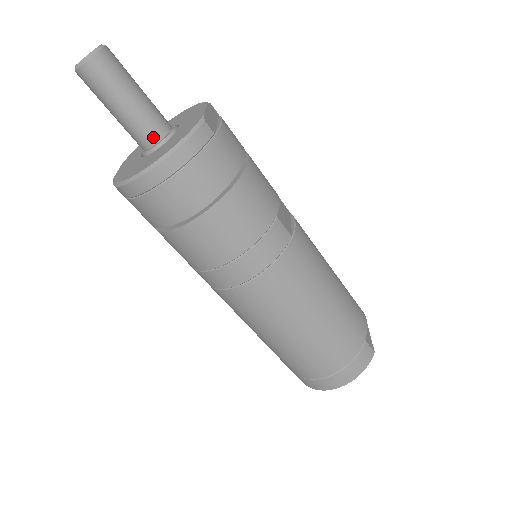
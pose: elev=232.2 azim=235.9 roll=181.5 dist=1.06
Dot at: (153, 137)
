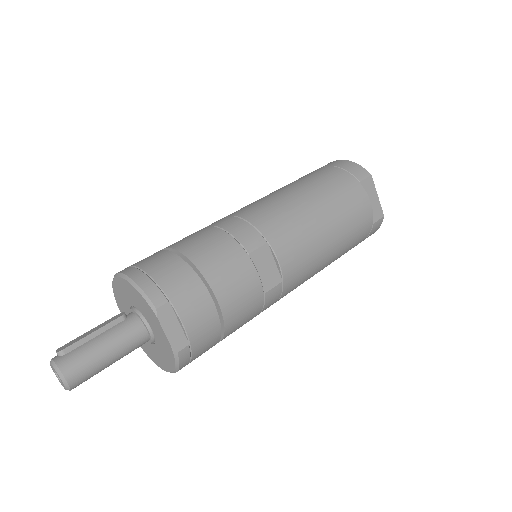
Dot at: occluded
